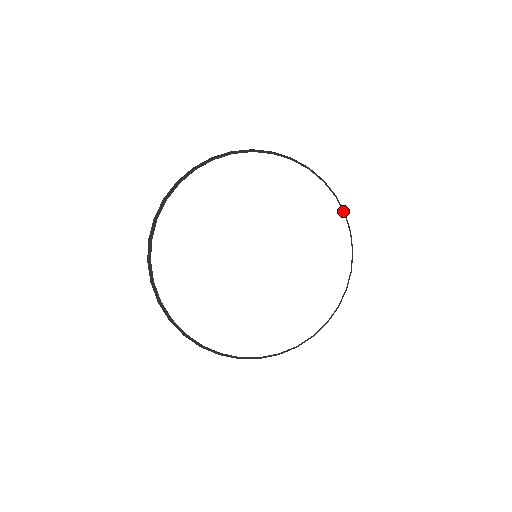
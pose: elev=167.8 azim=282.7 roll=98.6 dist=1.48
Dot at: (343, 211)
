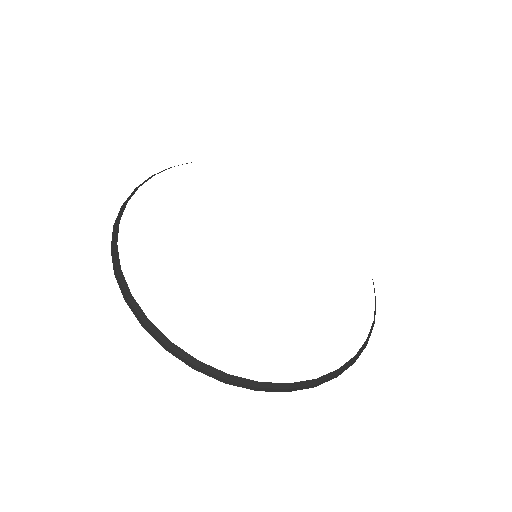
Dot at: occluded
